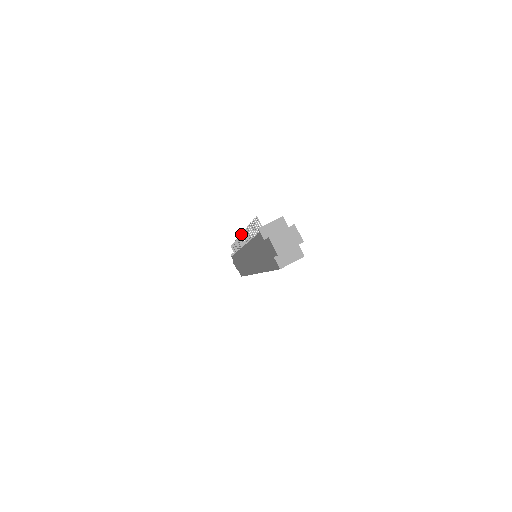
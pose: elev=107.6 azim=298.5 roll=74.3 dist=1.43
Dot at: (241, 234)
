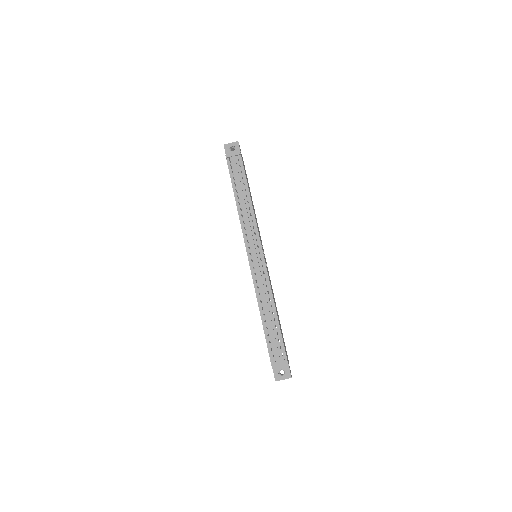
Dot at: occluded
